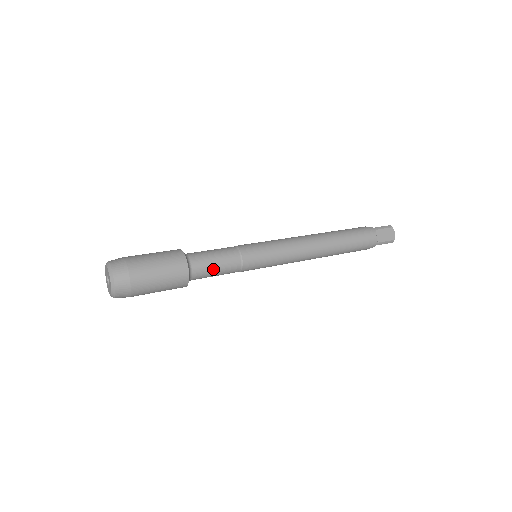
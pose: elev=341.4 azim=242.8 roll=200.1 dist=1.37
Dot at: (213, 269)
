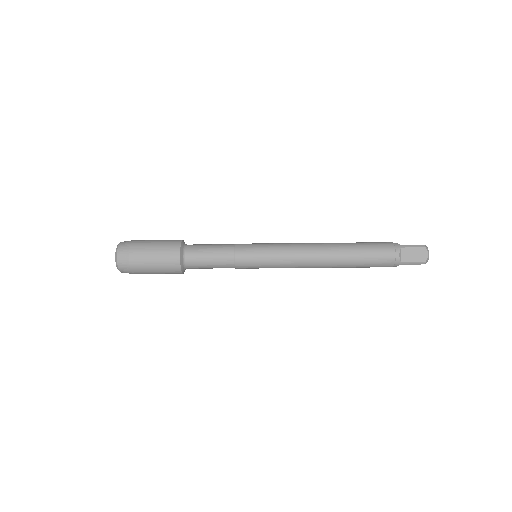
Dot at: (206, 246)
